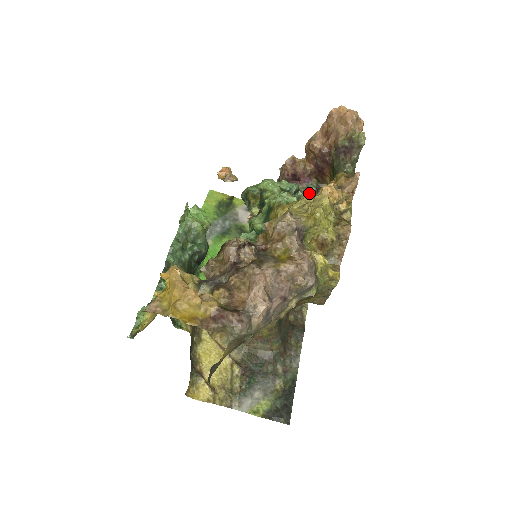
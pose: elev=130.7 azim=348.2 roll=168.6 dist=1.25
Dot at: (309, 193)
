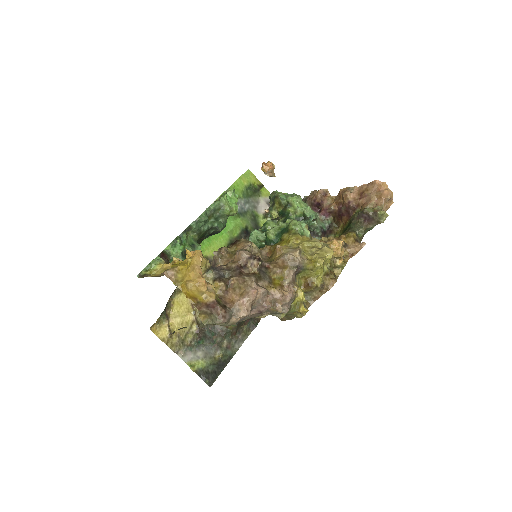
Dot at: (322, 226)
